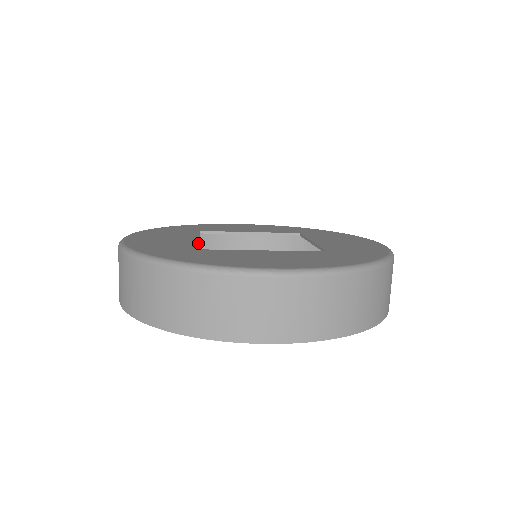
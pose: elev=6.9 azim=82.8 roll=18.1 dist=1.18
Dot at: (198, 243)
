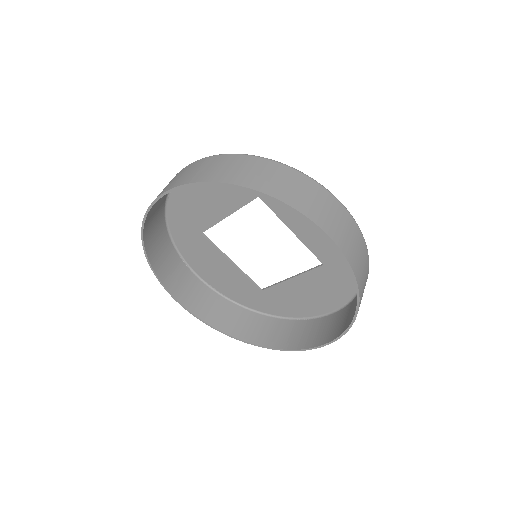
Dot at: (242, 205)
